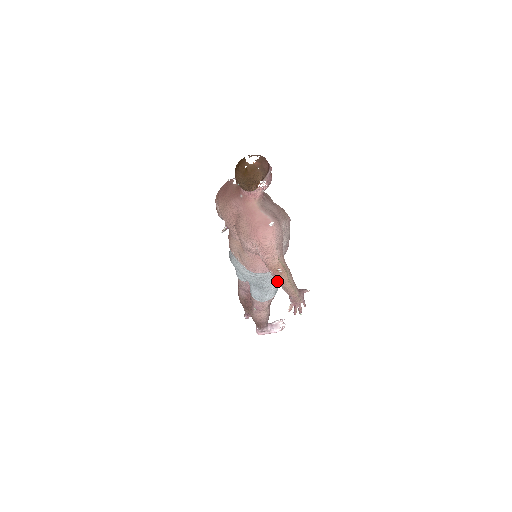
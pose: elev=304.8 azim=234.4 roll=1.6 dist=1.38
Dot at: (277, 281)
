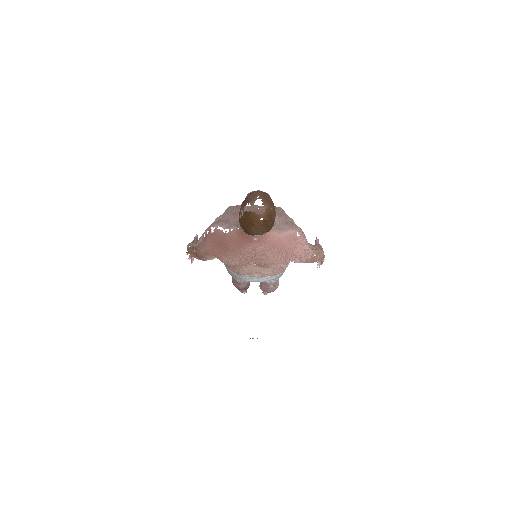
Dot at: occluded
